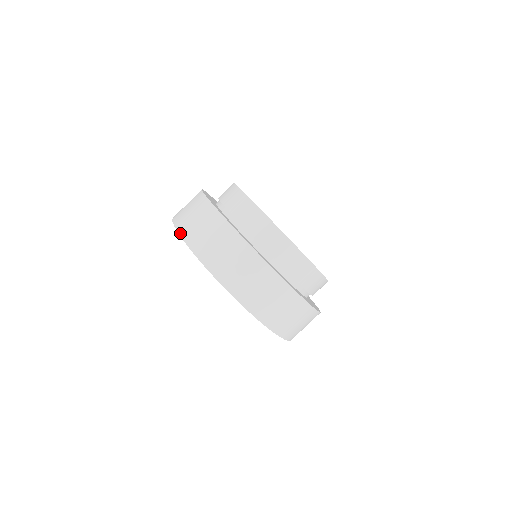
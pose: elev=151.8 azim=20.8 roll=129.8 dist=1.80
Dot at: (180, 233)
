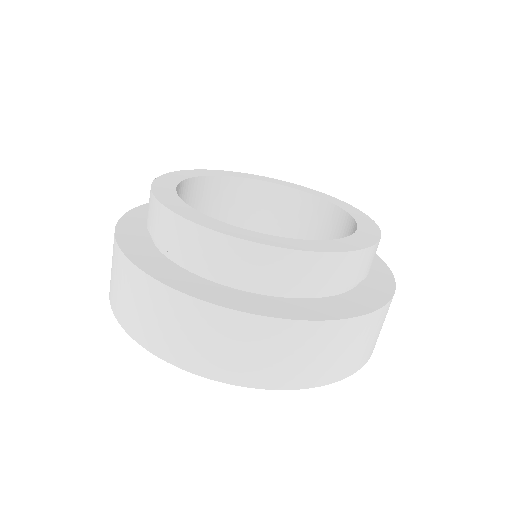
Dot at: (193, 372)
